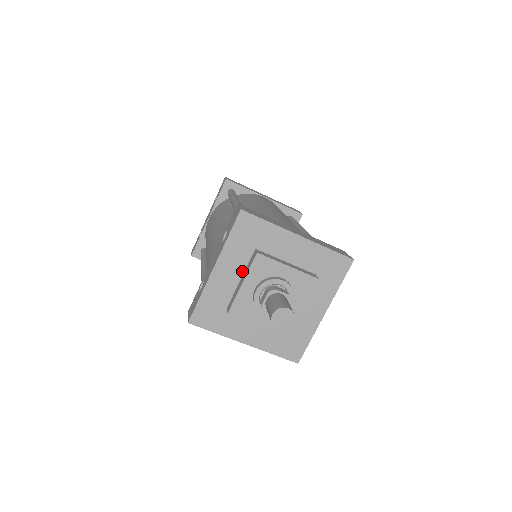
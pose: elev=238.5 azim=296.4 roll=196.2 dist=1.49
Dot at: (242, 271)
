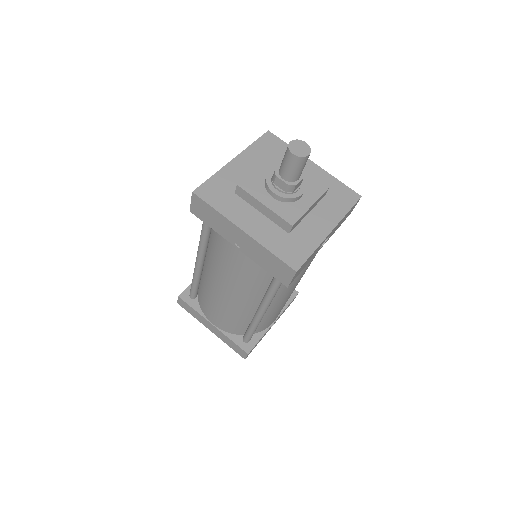
Dot at: occluded
